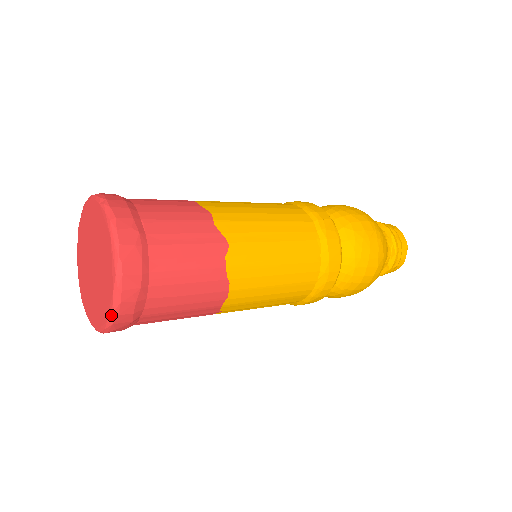
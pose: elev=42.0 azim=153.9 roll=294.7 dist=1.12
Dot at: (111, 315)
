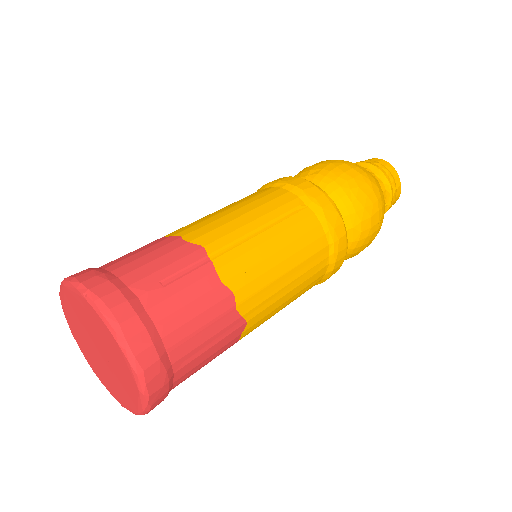
Dot at: (130, 411)
